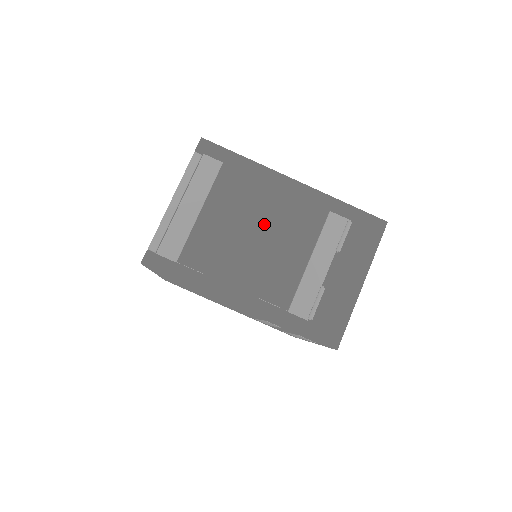
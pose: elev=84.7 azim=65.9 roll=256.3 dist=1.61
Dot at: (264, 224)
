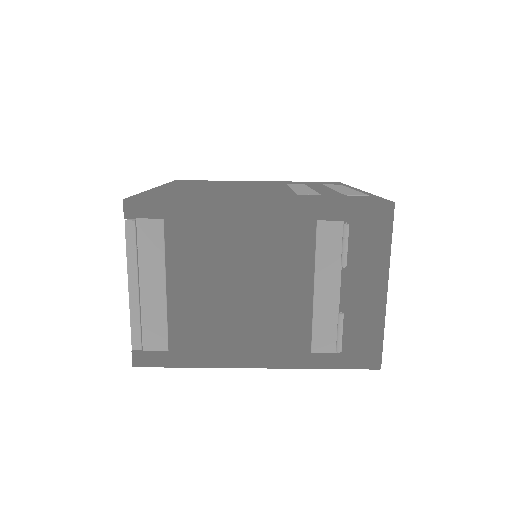
Dot at: (244, 270)
